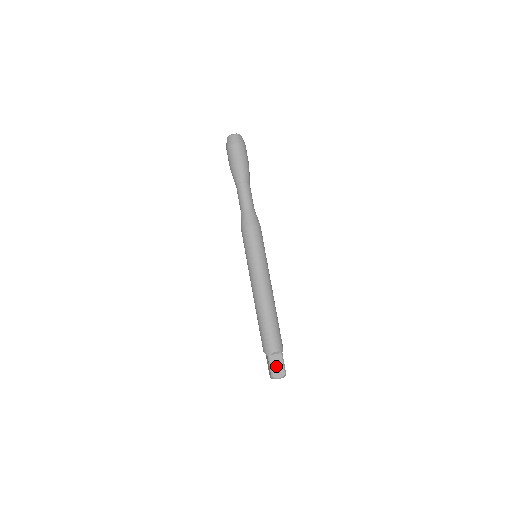
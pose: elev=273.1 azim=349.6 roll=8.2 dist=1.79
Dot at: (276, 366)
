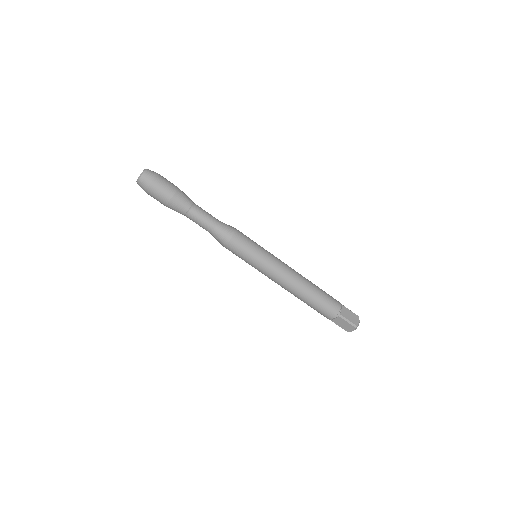
Dot at: (343, 325)
